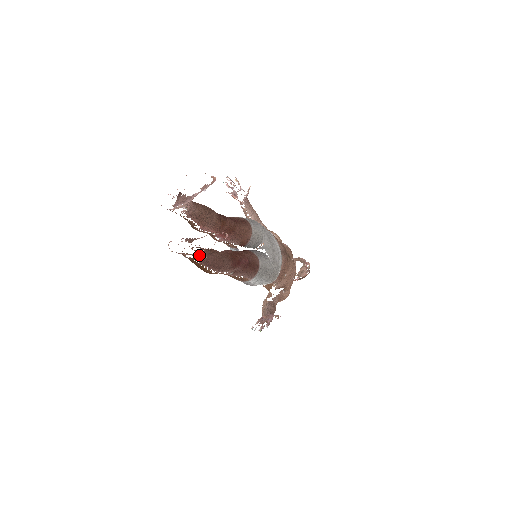
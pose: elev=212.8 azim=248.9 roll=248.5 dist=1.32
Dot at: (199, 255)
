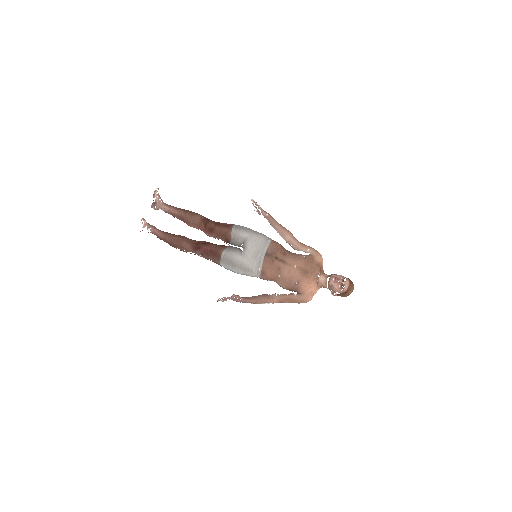
Dot at: (155, 234)
